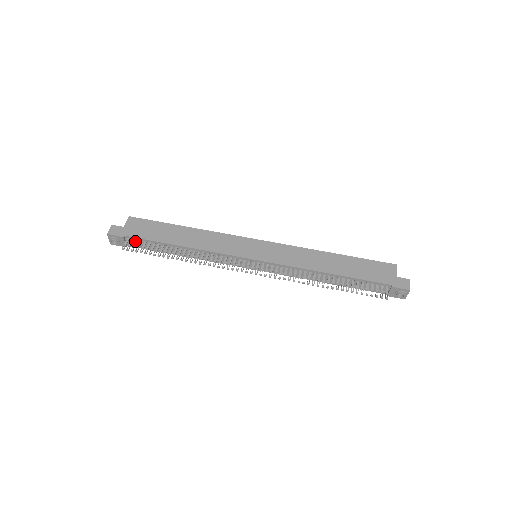
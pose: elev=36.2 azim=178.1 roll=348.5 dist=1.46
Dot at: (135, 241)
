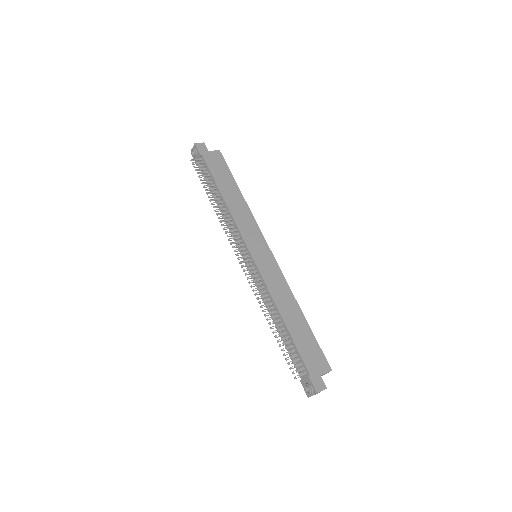
Dot at: (204, 165)
